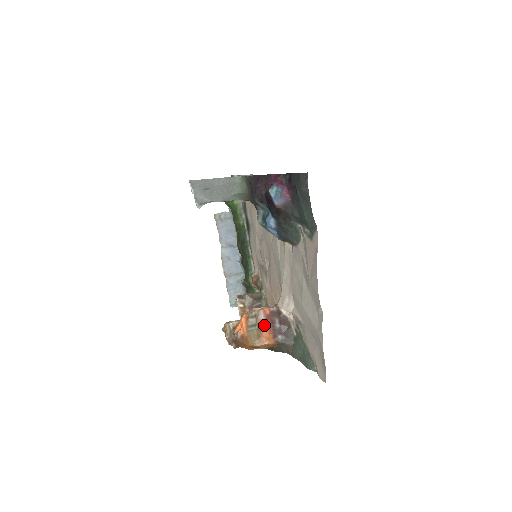
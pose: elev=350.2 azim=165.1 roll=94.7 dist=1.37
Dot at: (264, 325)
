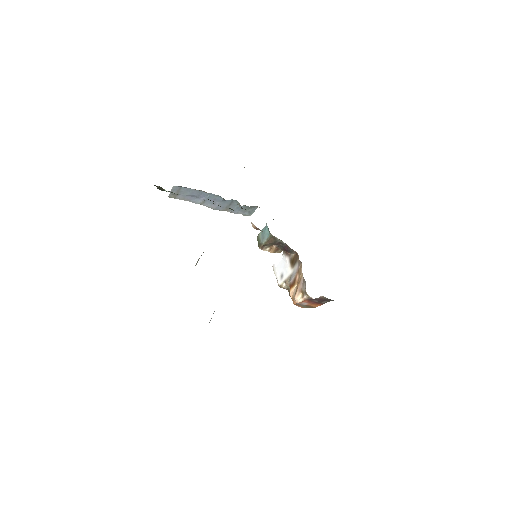
Dot at: (311, 305)
